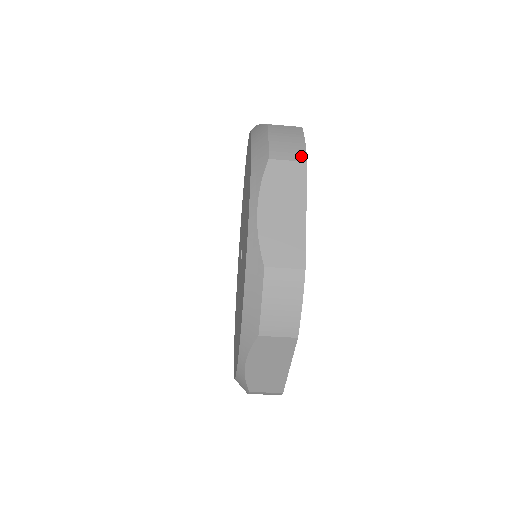
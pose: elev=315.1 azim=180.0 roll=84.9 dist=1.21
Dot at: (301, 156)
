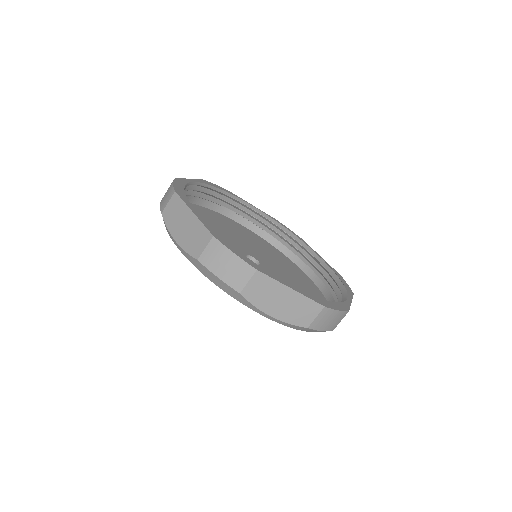
Dot at: (249, 270)
